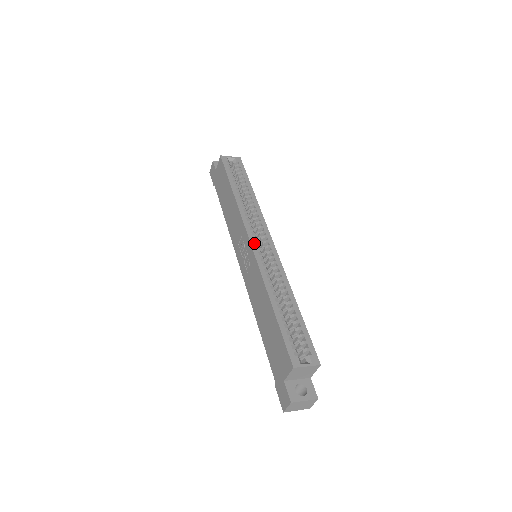
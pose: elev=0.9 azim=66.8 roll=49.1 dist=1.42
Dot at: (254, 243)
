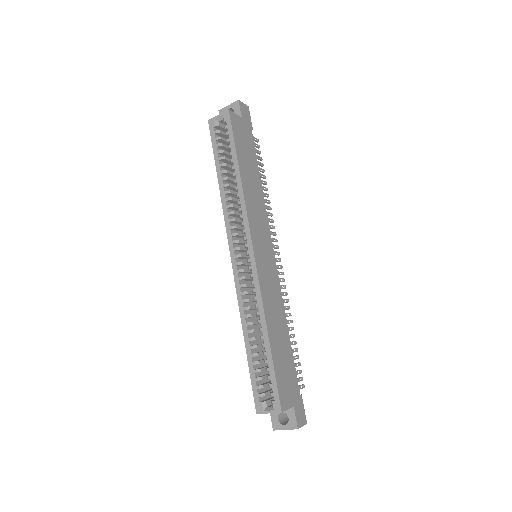
Dot at: (234, 260)
